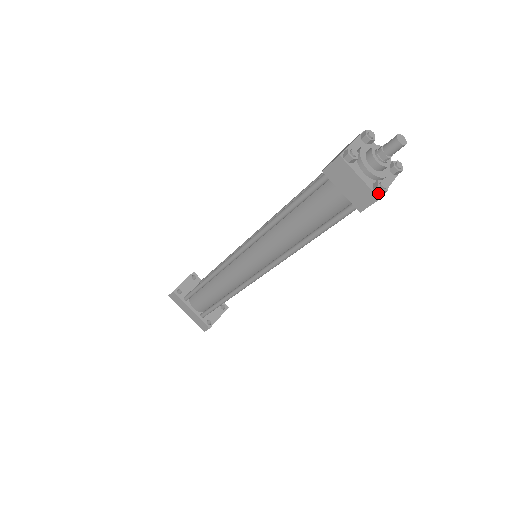
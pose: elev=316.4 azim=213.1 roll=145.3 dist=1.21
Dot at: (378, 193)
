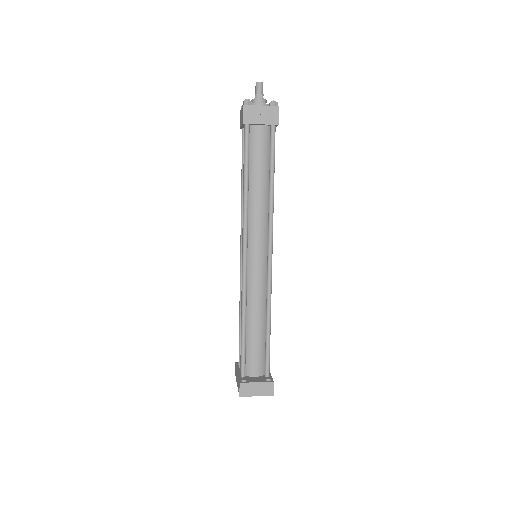
Dot at: (244, 104)
